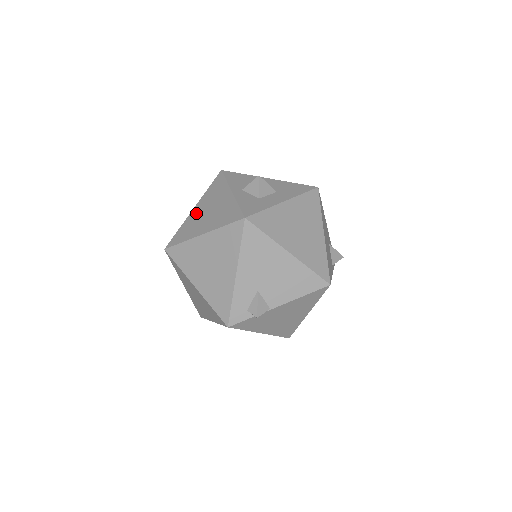
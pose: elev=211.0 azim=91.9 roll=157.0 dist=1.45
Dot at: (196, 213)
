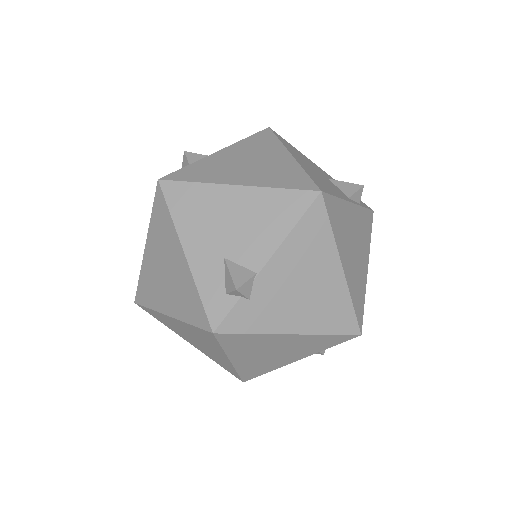
Dot at: occluded
